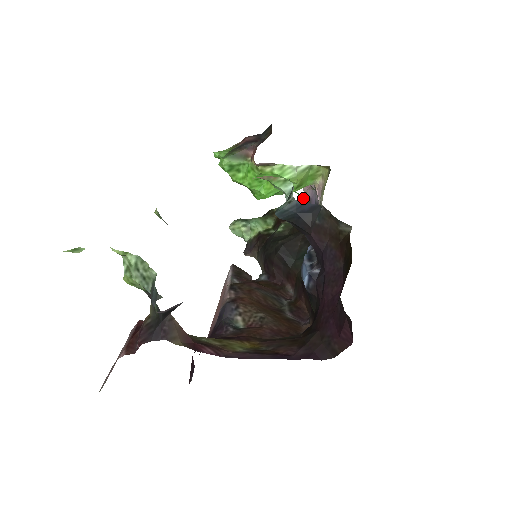
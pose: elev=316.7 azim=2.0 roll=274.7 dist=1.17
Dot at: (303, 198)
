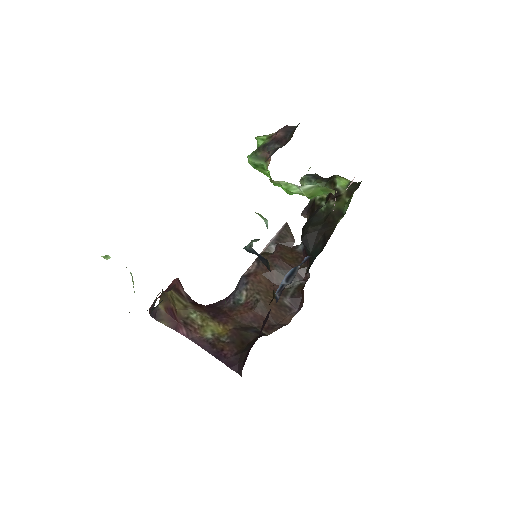
Dot at: occluded
